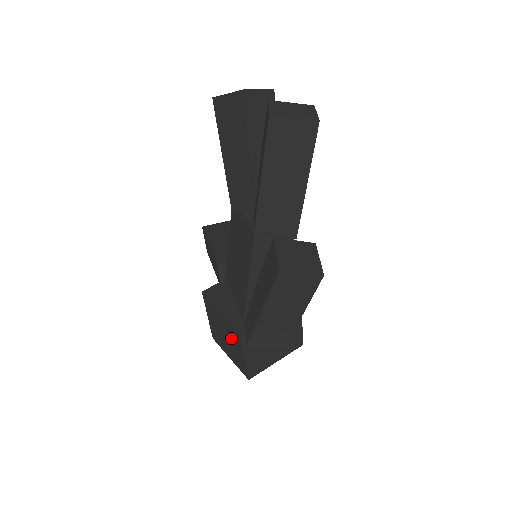
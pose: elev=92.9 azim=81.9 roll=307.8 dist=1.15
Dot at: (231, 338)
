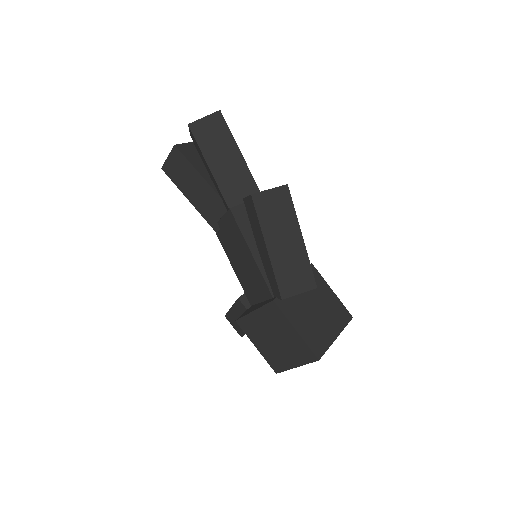
Dot at: (277, 329)
